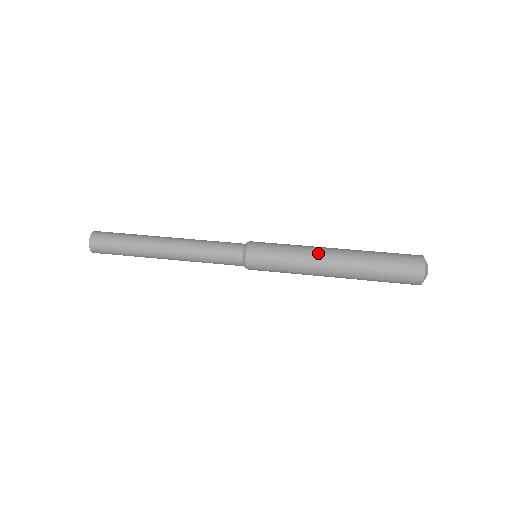
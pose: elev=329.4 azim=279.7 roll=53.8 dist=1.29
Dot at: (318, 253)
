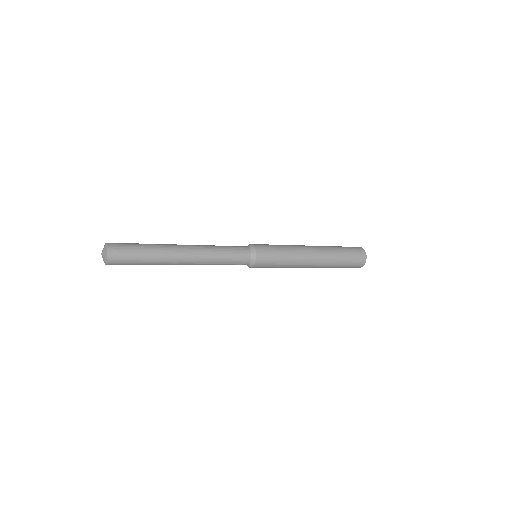
Dot at: (303, 247)
